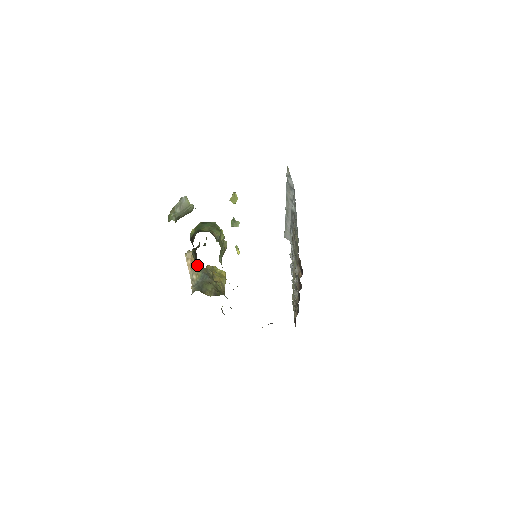
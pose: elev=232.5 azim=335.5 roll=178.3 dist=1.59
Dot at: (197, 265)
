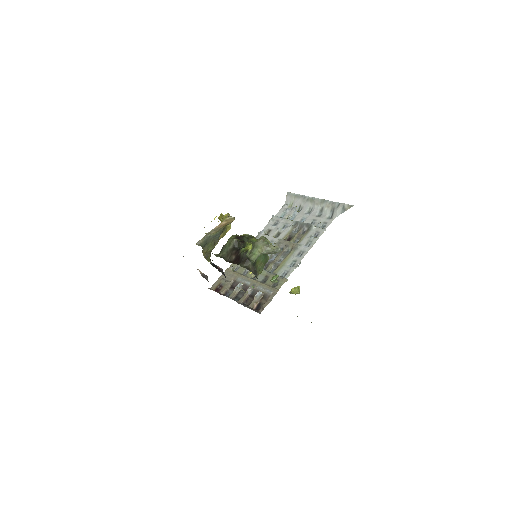
Dot at: (224, 226)
